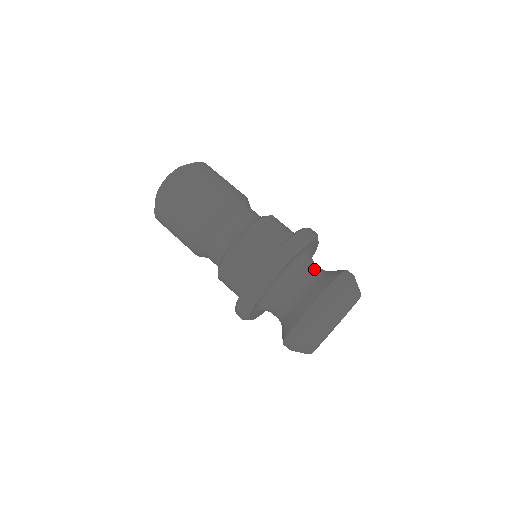
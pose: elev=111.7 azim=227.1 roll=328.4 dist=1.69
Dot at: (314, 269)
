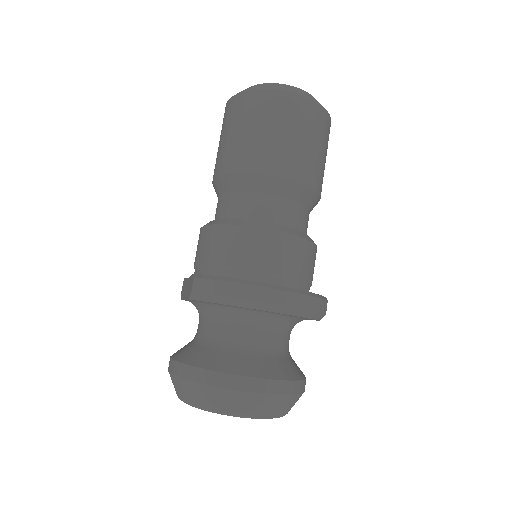
Dot at: (238, 335)
